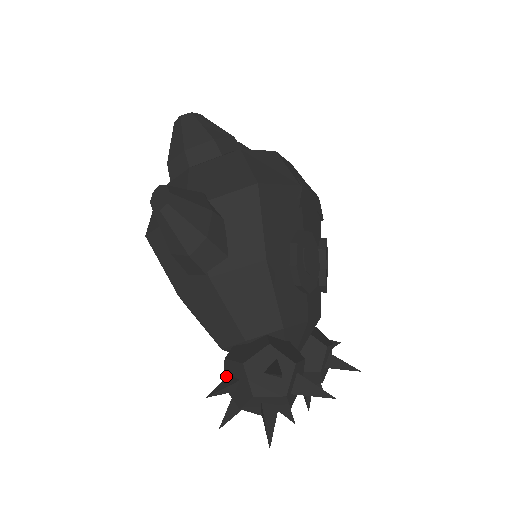
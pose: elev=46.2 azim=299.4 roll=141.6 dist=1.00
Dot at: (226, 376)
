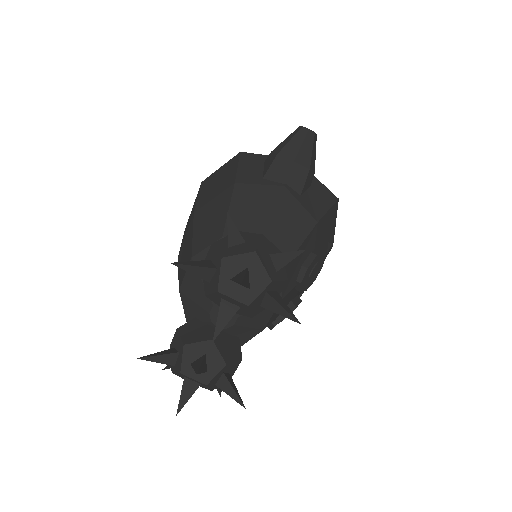
Dot at: occluded
